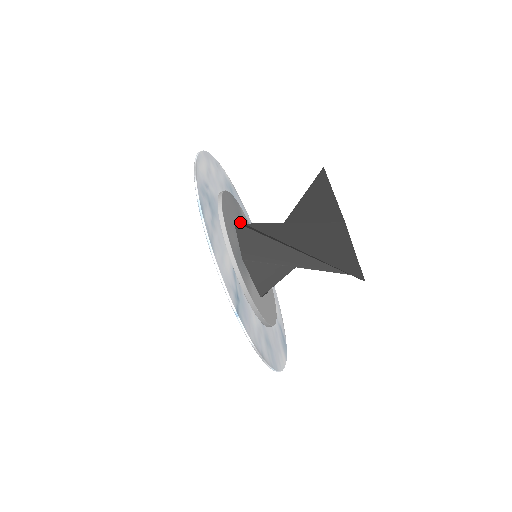
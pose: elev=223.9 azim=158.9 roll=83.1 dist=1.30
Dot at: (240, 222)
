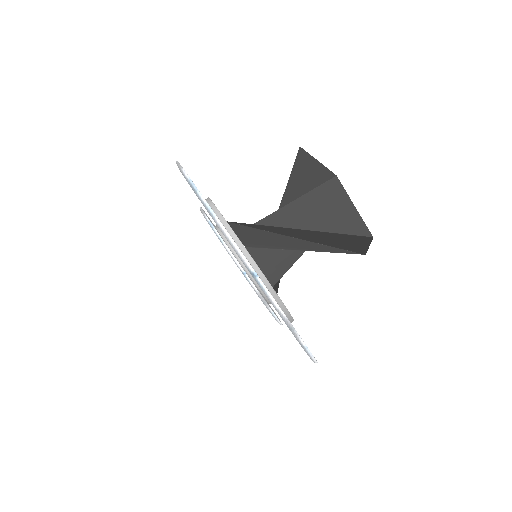
Dot at: occluded
